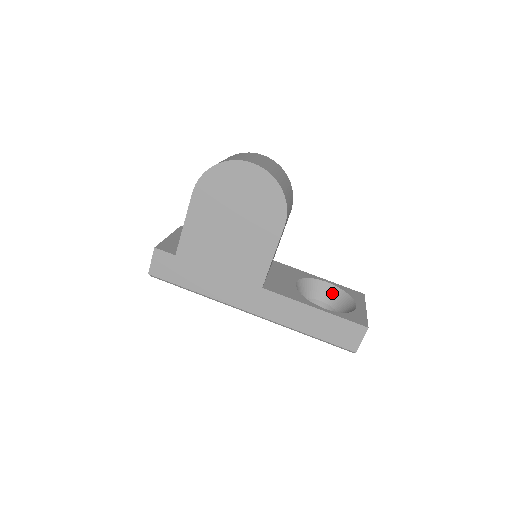
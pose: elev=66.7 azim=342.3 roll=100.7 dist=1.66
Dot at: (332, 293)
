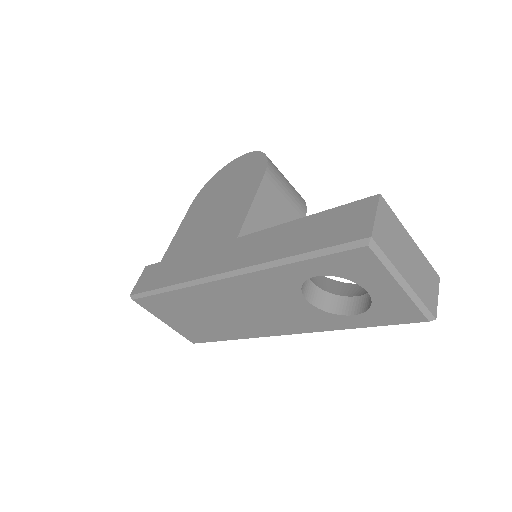
Dot at: occluded
